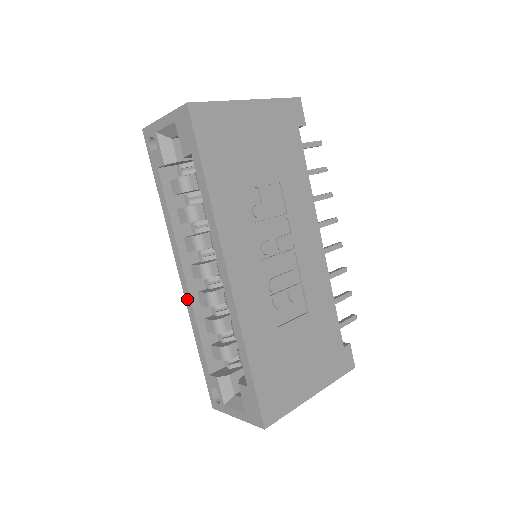
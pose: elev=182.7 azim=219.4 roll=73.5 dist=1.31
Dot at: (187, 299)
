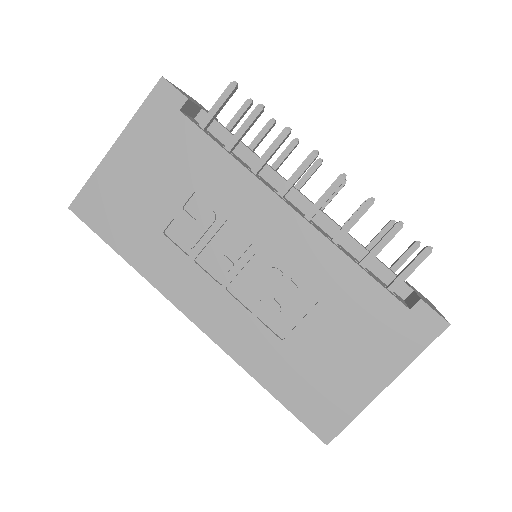
Dot at: occluded
